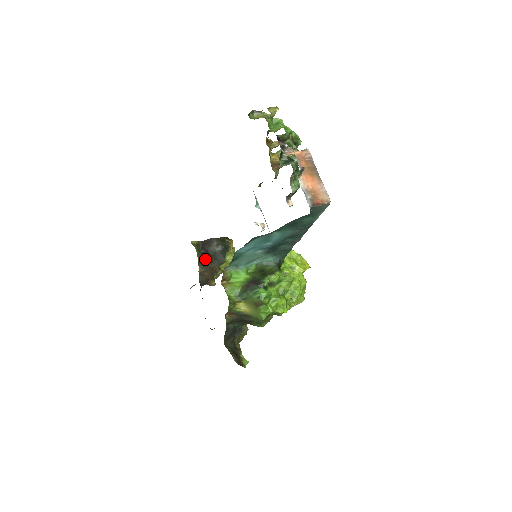
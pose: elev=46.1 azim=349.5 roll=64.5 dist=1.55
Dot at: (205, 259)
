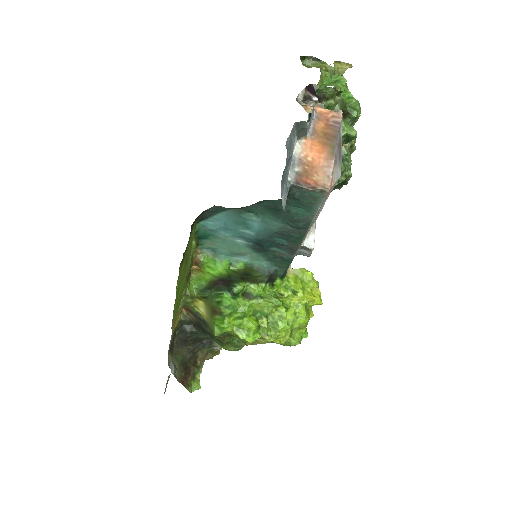
Dot at: occluded
